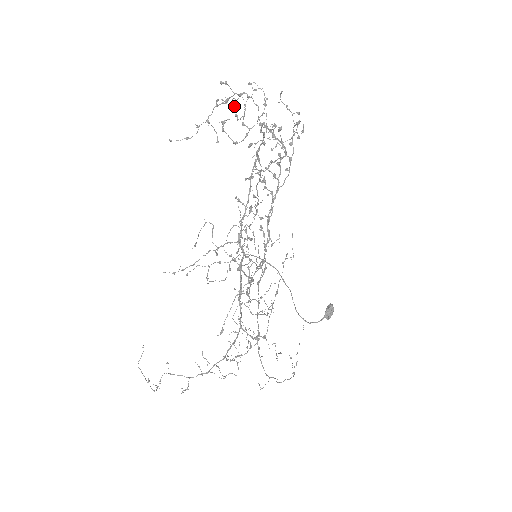
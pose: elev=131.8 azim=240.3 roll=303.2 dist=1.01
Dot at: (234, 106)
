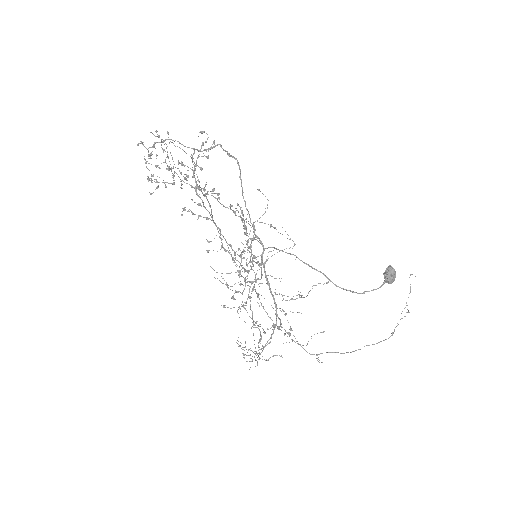
Dot at: occluded
